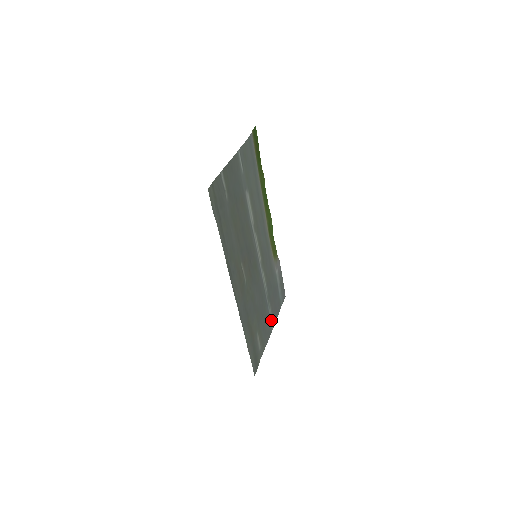
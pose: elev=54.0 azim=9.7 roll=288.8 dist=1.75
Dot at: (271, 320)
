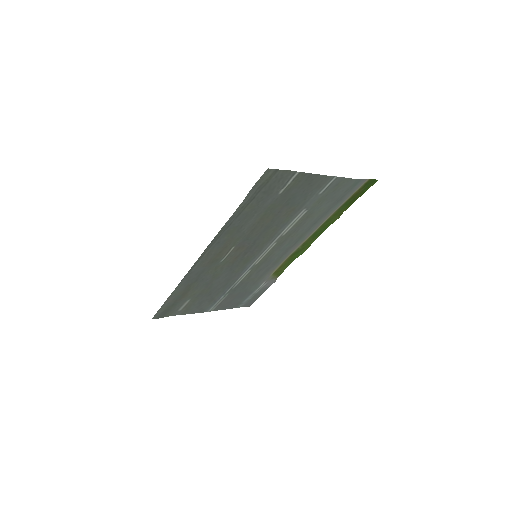
Dot at: (215, 305)
